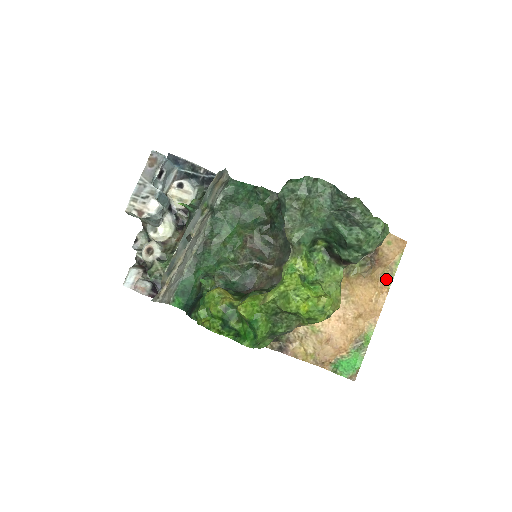
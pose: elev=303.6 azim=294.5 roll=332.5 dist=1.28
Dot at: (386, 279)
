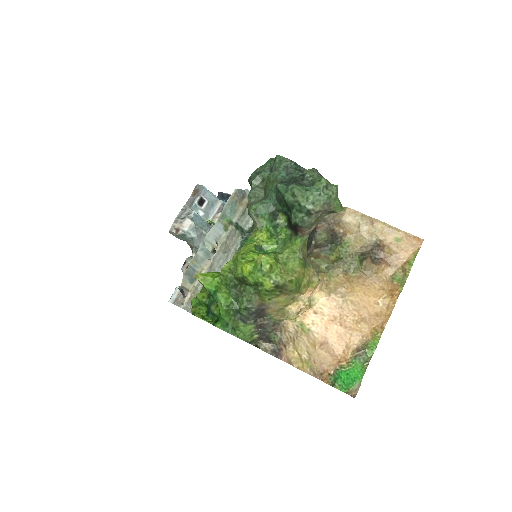
Dot at: (398, 281)
